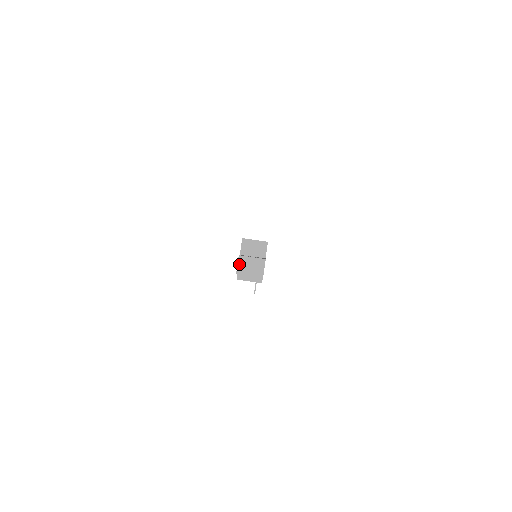
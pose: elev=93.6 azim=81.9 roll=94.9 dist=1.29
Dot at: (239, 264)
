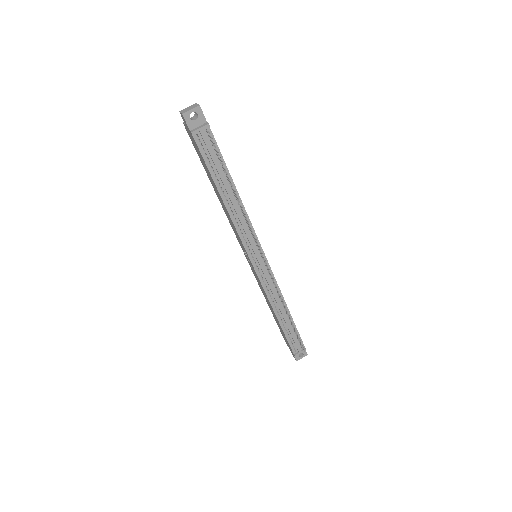
Dot at: (181, 112)
